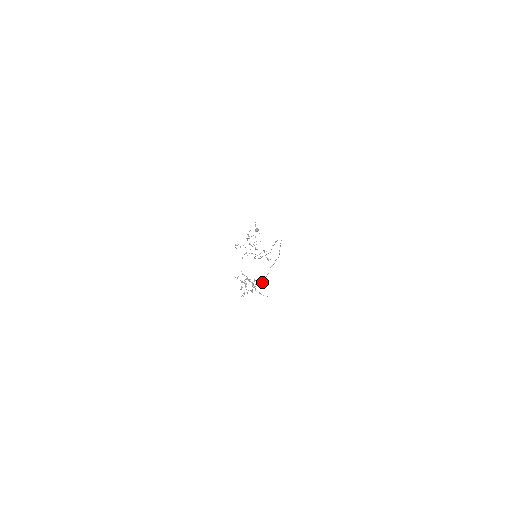
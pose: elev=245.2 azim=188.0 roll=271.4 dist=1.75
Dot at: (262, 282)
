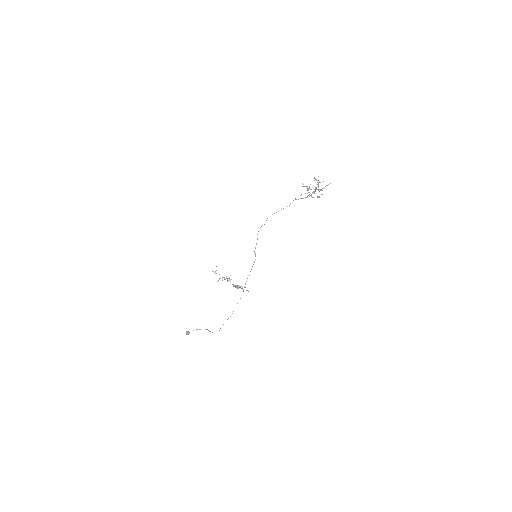
Dot at: occluded
